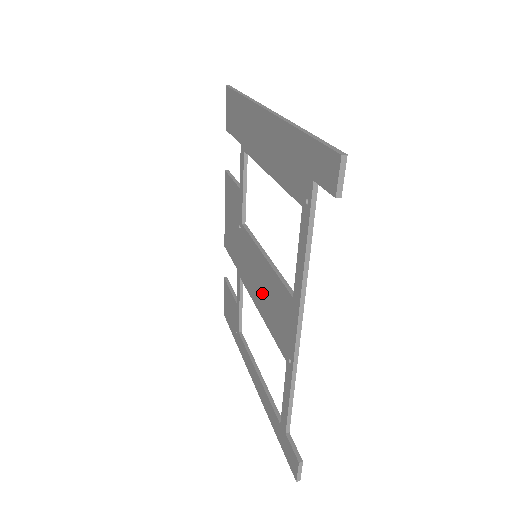
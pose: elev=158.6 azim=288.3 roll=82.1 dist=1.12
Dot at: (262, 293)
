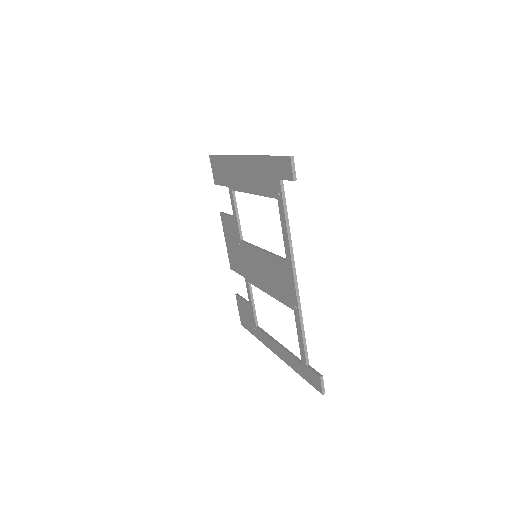
Dot at: (266, 277)
